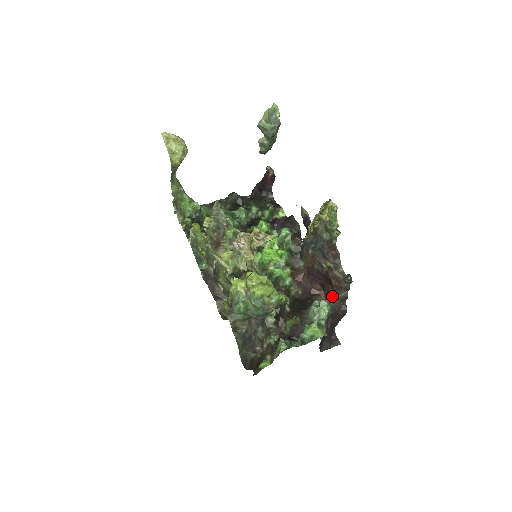
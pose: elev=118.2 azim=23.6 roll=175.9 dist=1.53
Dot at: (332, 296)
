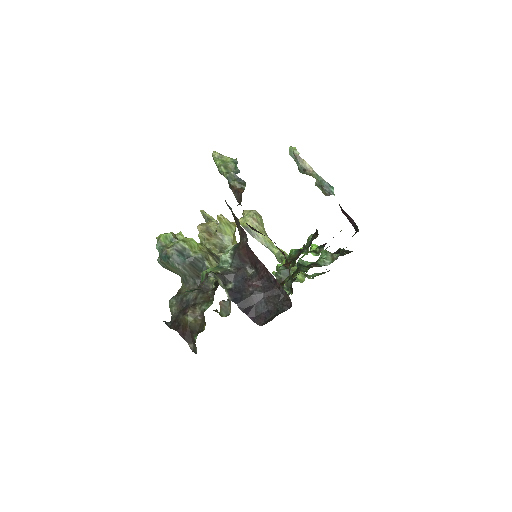
Dot at: occluded
